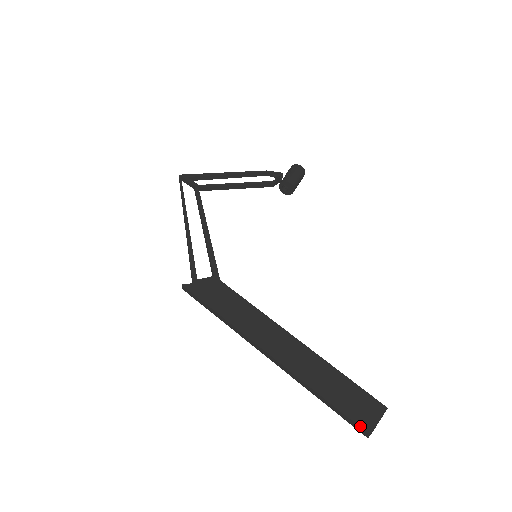
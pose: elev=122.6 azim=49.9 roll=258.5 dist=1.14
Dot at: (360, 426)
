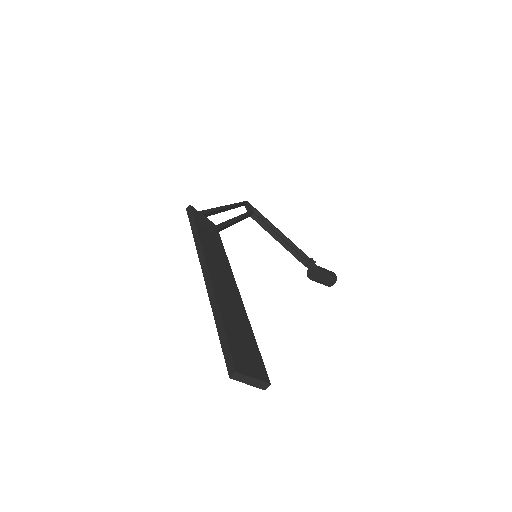
Dot at: (233, 359)
